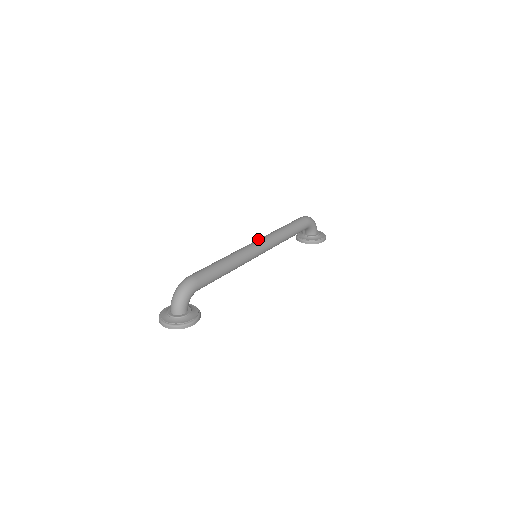
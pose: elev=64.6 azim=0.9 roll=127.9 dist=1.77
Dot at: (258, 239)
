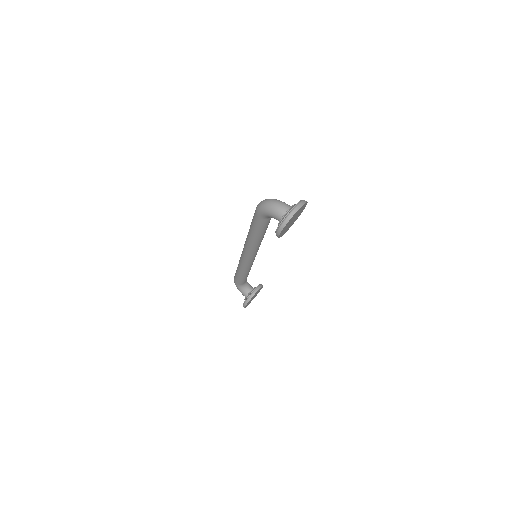
Dot at: occluded
